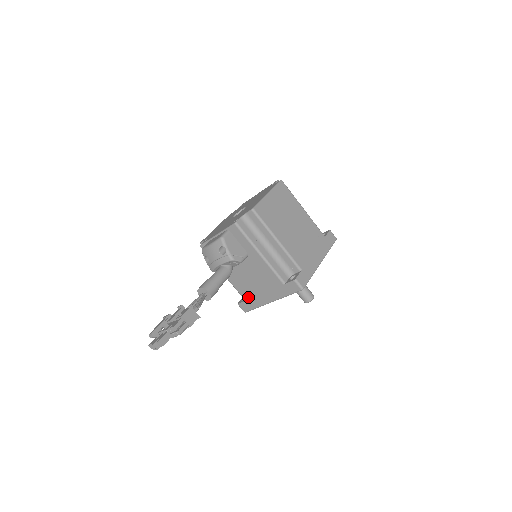
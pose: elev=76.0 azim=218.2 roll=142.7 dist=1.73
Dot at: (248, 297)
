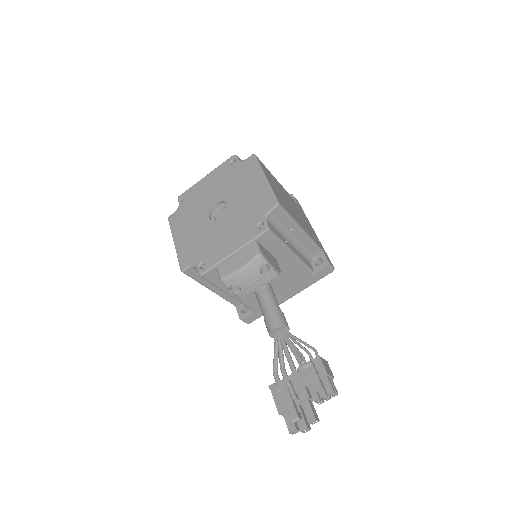
Dot at: occluded
